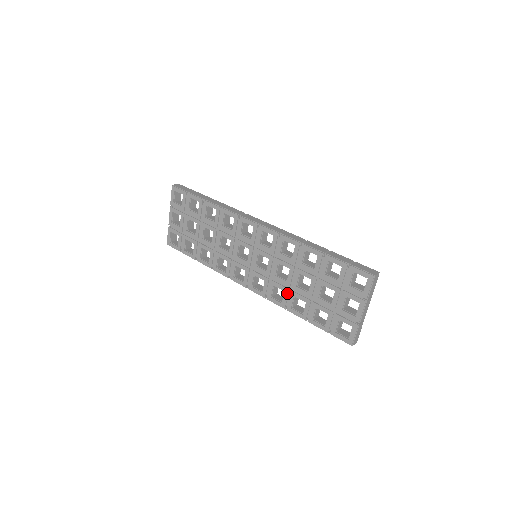
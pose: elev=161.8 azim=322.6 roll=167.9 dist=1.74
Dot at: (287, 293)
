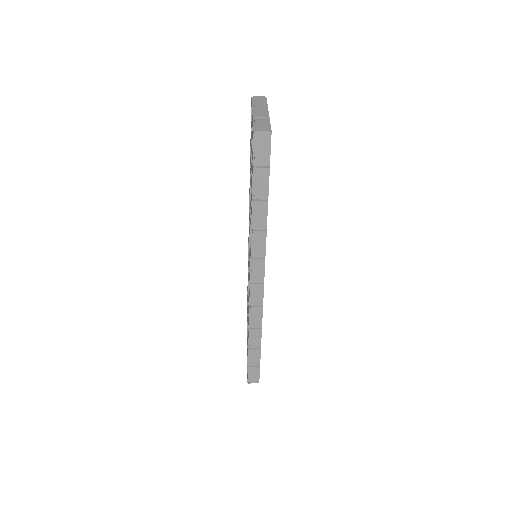
Dot at: (250, 220)
